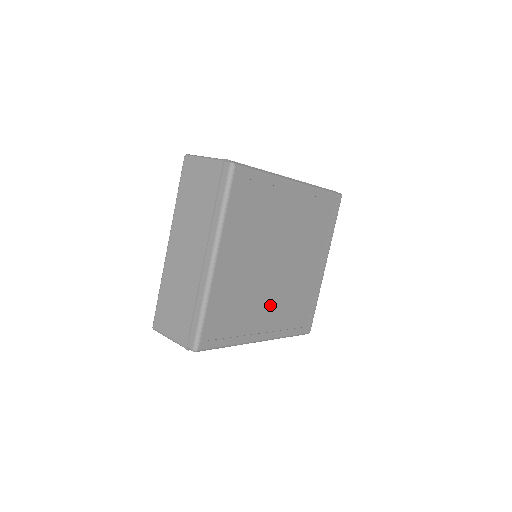
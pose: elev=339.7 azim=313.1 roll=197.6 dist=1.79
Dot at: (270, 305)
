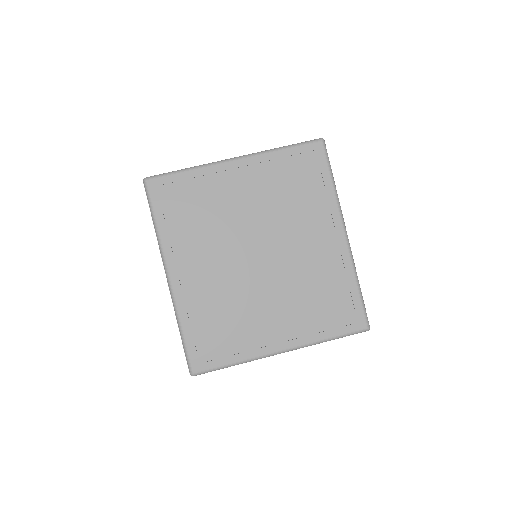
Dot at: (211, 268)
